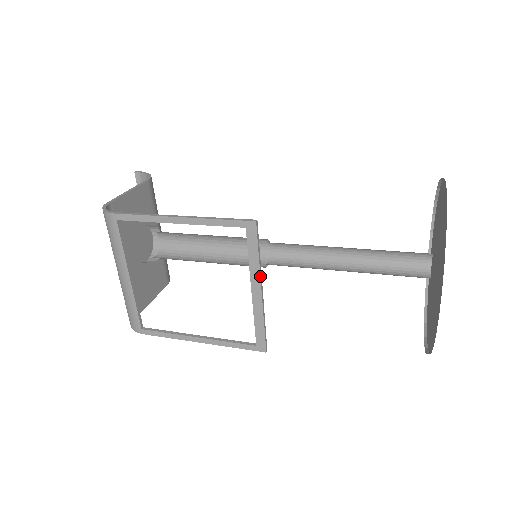
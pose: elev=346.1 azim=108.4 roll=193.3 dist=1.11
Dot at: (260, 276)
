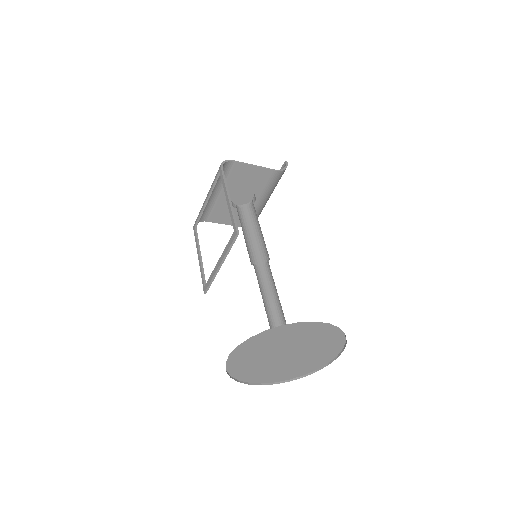
Dot at: (223, 258)
